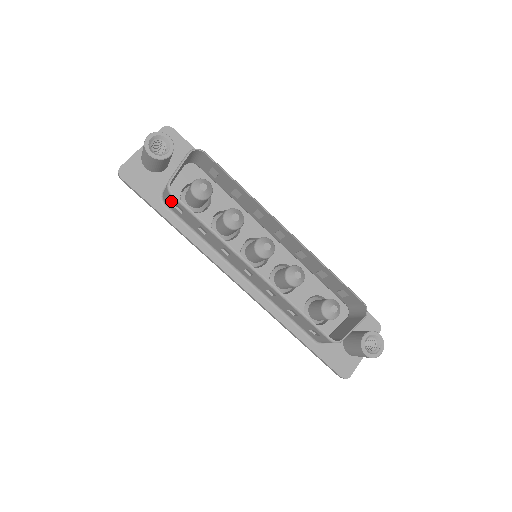
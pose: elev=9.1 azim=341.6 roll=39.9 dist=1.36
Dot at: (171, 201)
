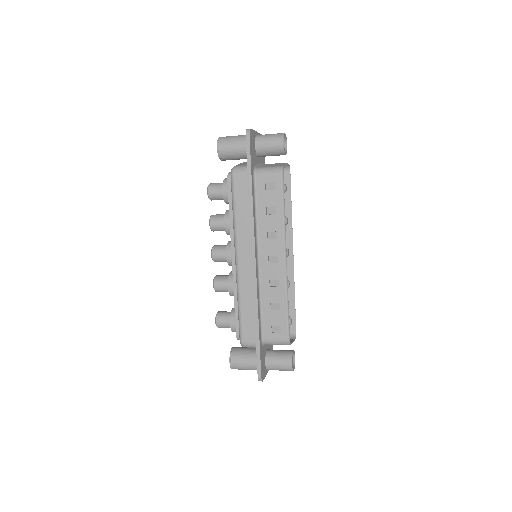
Dot at: (271, 177)
